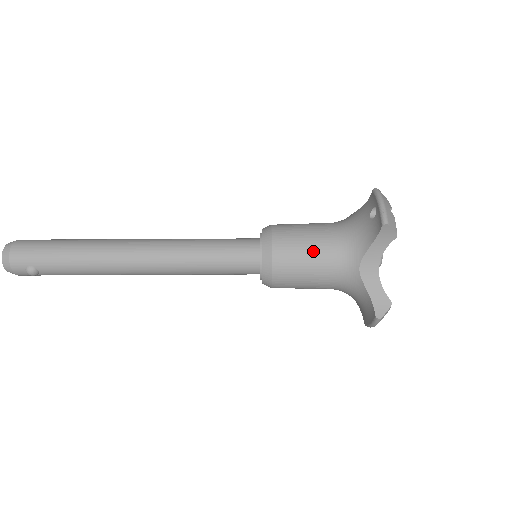
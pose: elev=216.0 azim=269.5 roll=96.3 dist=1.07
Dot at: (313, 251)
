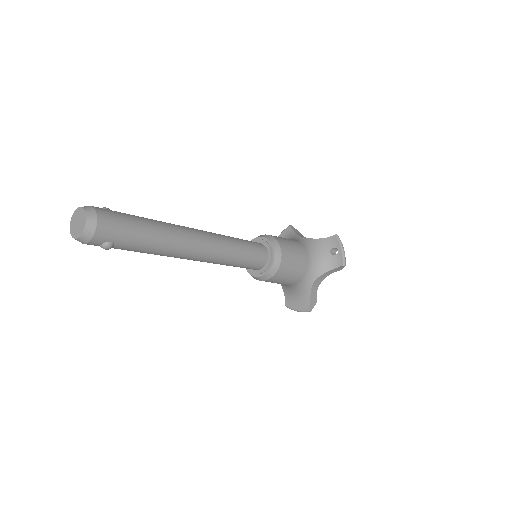
Dot at: (298, 266)
